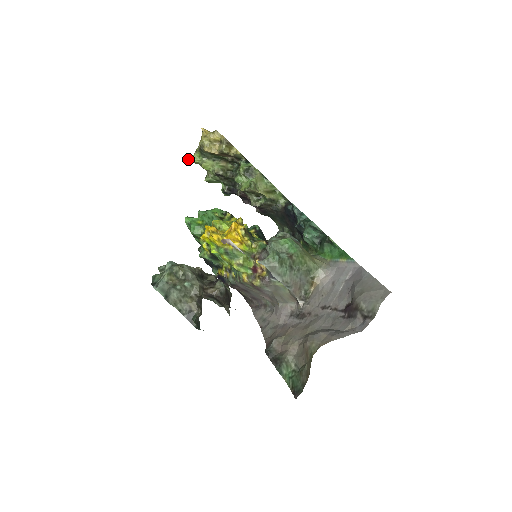
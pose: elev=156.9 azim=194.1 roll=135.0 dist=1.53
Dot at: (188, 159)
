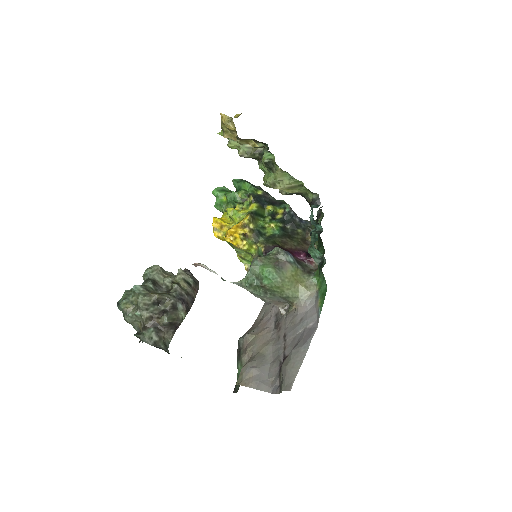
Dot at: (218, 133)
